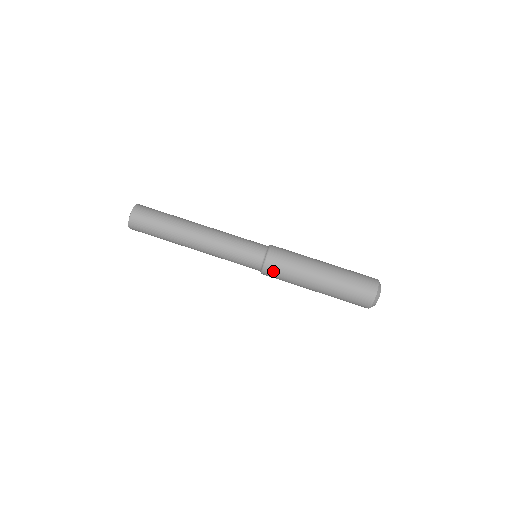
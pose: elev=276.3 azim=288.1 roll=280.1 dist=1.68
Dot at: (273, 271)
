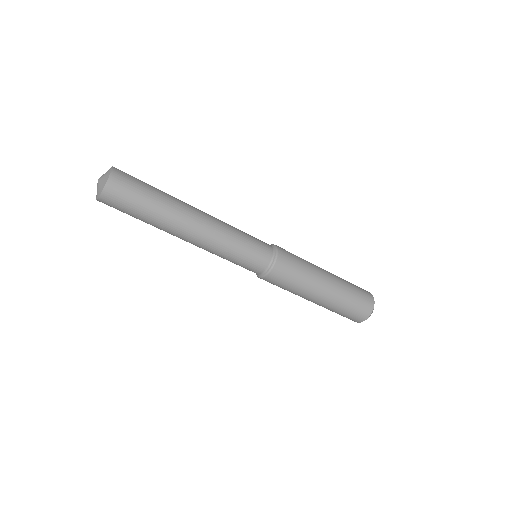
Dot at: (276, 280)
